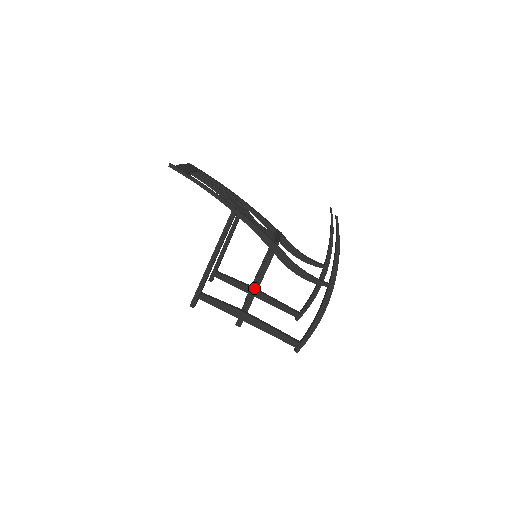
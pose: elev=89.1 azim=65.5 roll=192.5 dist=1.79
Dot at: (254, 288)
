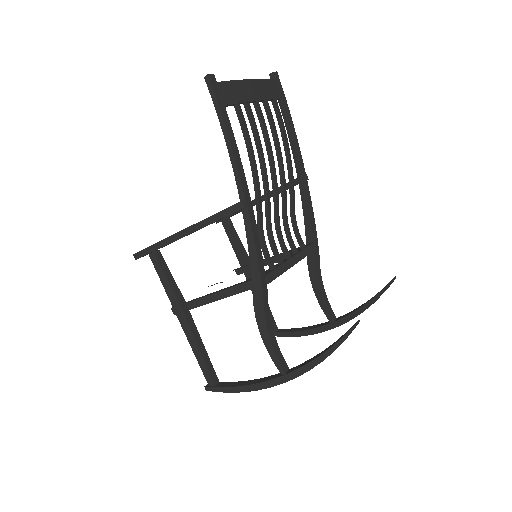
Dot at: (211, 297)
